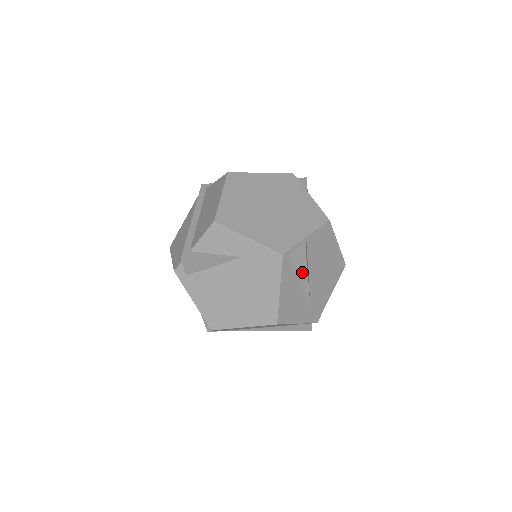
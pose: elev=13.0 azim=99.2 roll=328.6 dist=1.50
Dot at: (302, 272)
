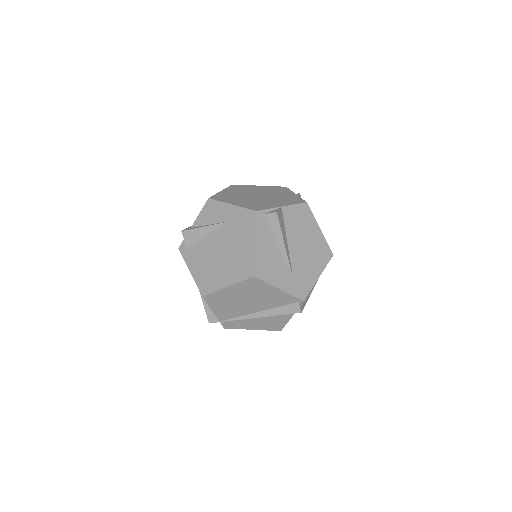
Dot at: (277, 233)
